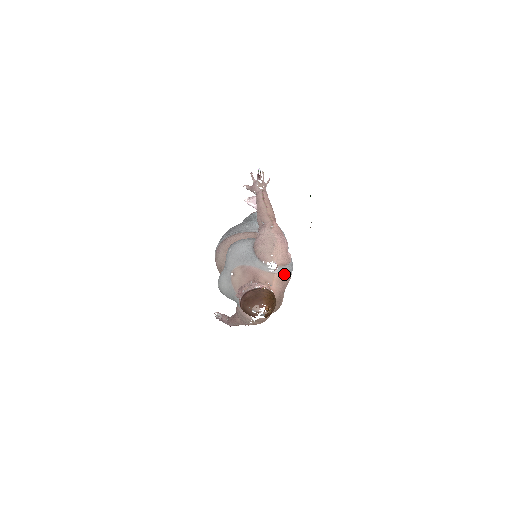
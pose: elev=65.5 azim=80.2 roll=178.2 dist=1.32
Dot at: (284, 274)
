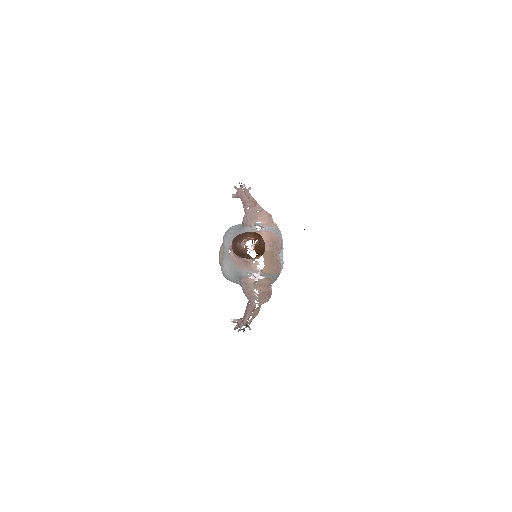
Dot at: (271, 232)
